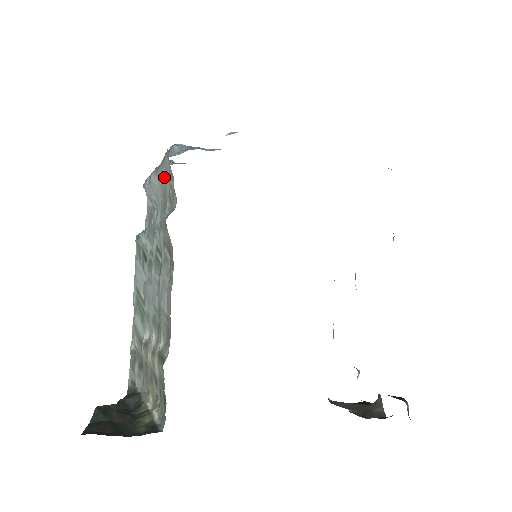
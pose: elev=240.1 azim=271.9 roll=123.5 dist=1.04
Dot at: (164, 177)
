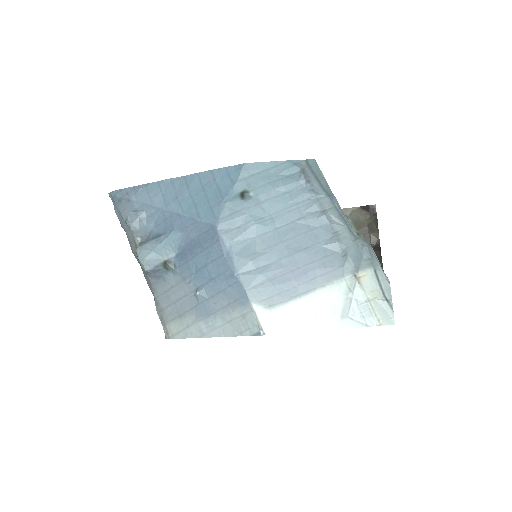
Dot at: occluded
